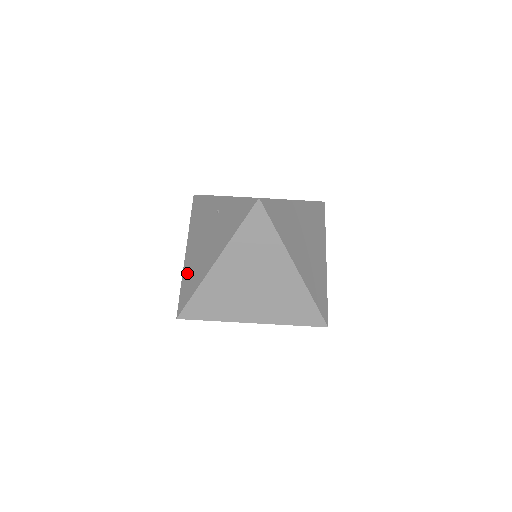
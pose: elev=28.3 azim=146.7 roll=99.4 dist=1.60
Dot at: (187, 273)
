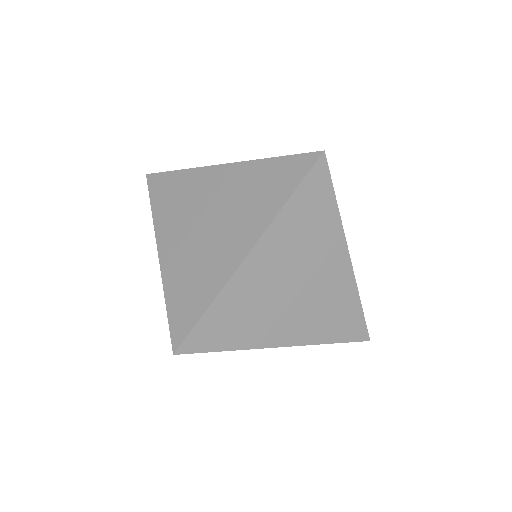
Dot at: occluded
